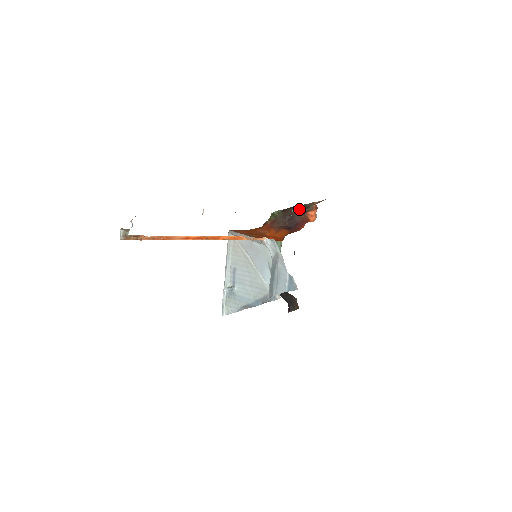
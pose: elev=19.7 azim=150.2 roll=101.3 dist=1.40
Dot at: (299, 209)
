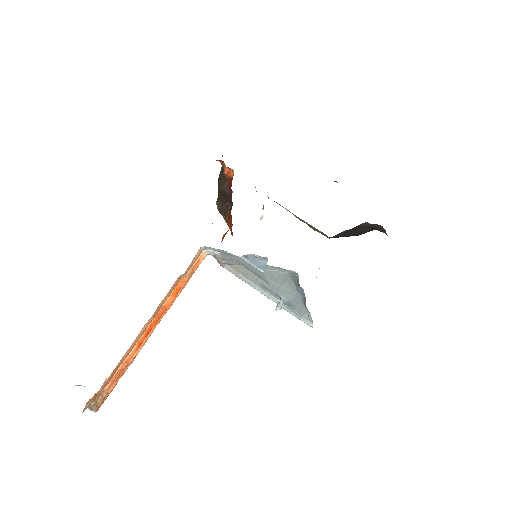
Dot at: (220, 181)
